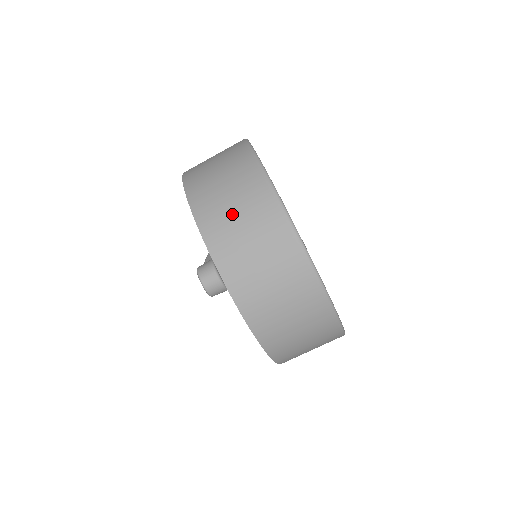
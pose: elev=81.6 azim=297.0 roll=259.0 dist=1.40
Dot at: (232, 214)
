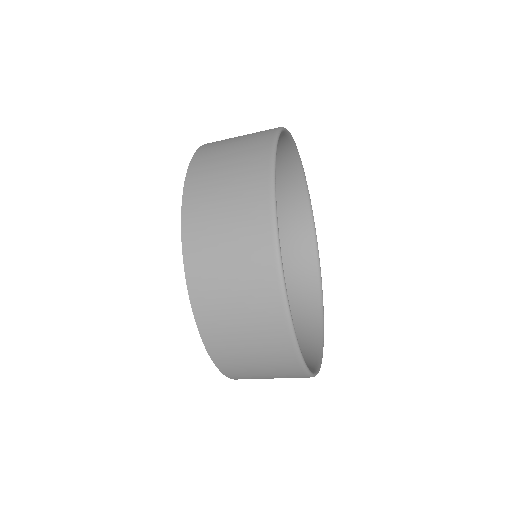
Dot at: occluded
